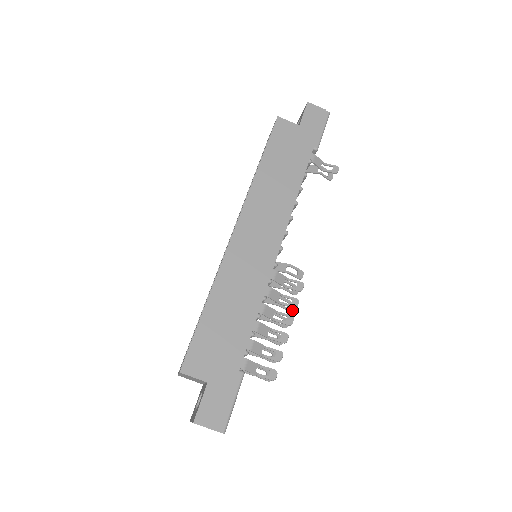
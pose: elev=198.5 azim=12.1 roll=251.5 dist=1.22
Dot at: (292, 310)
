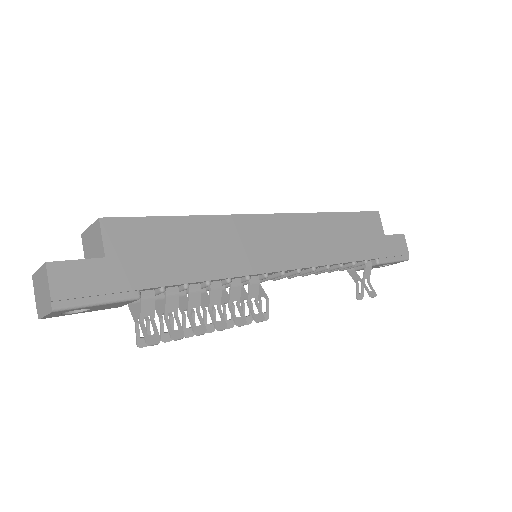
Dot at: (227, 328)
